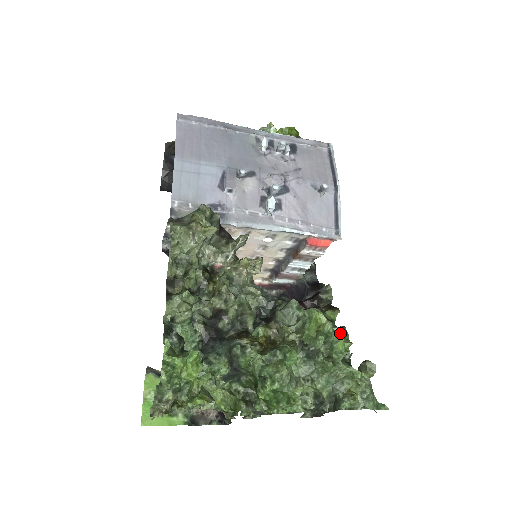
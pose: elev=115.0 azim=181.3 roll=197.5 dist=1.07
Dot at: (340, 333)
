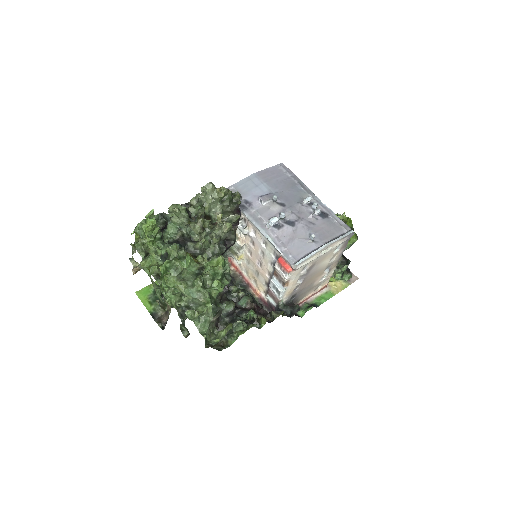
Dot at: (226, 284)
